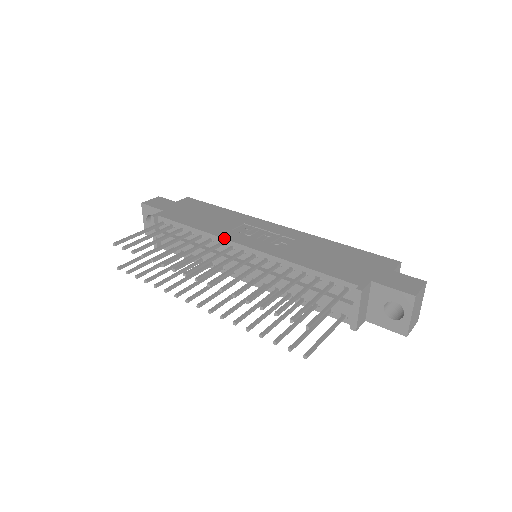
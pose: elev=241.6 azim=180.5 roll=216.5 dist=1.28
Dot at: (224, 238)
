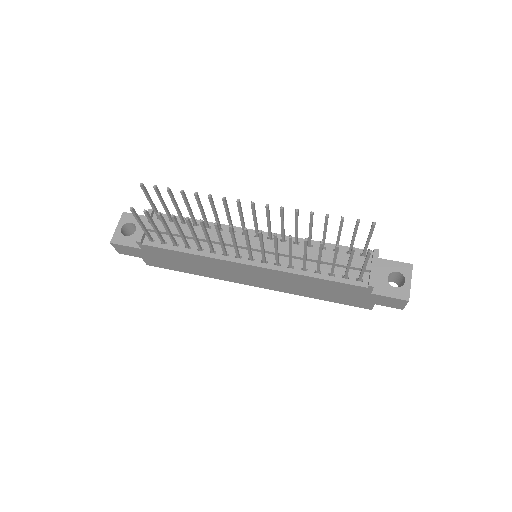
Dot at: (237, 227)
